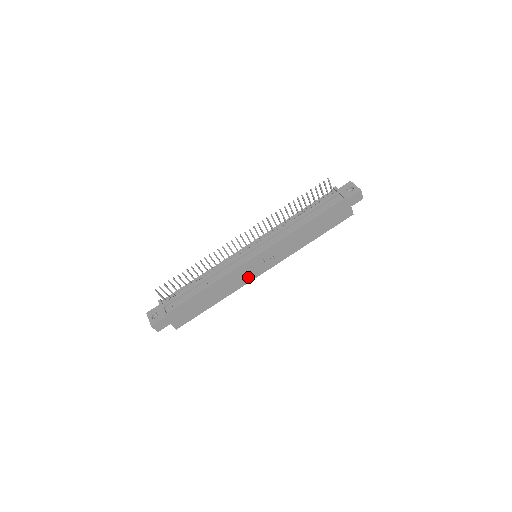
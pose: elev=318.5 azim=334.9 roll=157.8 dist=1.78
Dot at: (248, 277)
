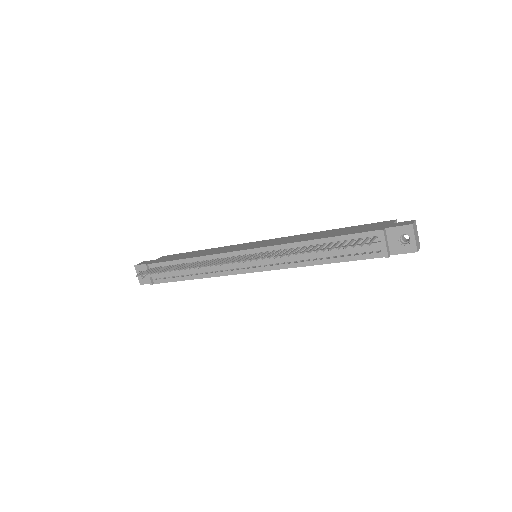
Dot at: occluded
